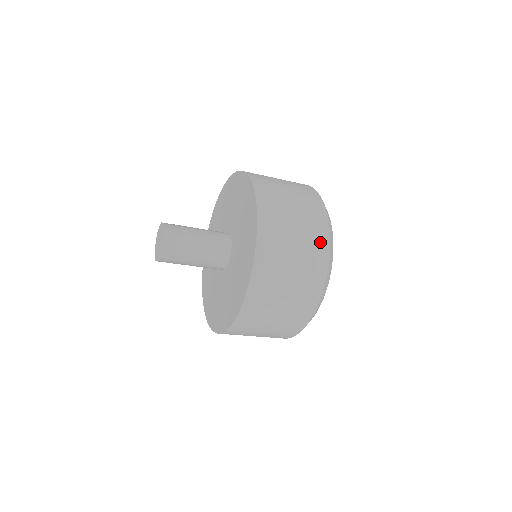
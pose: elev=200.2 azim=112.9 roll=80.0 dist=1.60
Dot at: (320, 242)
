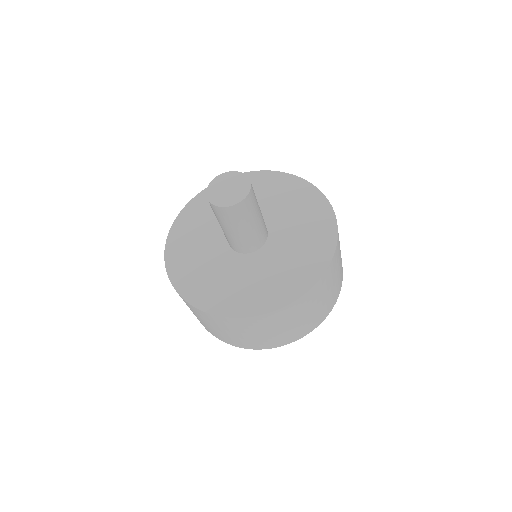
Dot at: (300, 333)
